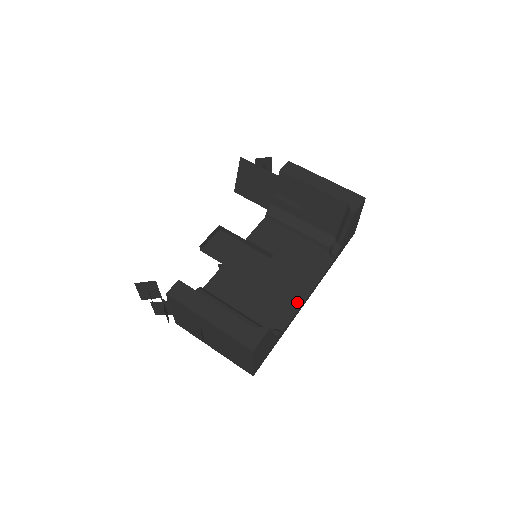
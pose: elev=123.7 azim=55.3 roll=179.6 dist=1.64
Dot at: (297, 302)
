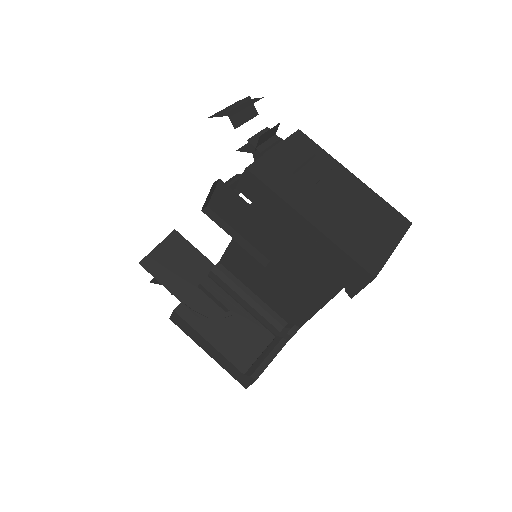
Dot at: (313, 306)
